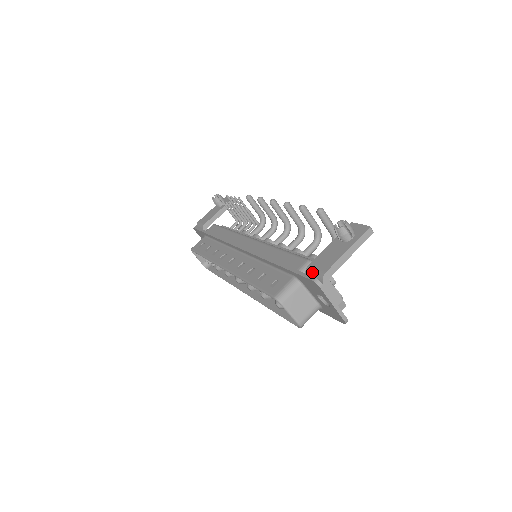
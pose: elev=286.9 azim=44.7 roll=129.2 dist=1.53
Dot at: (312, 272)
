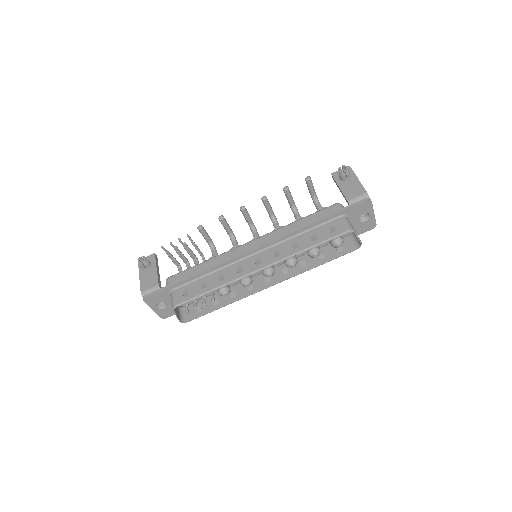
Dot at: (356, 200)
